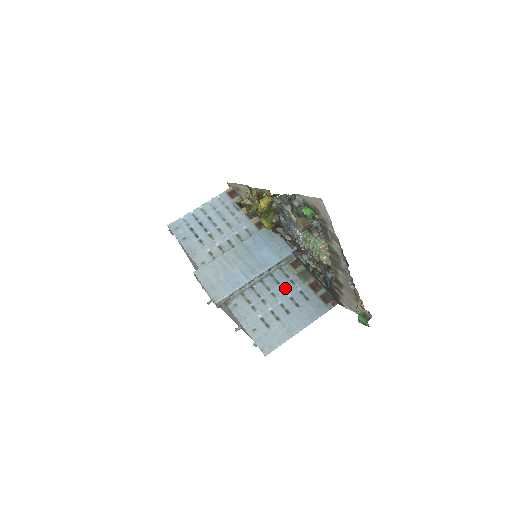
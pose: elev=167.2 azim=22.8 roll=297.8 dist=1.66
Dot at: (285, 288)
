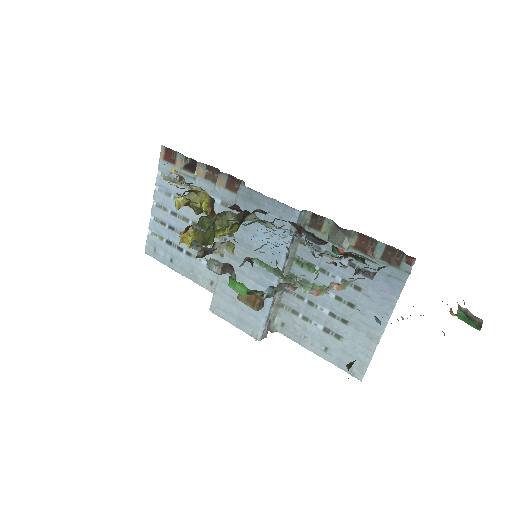
Dot at: (325, 270)
